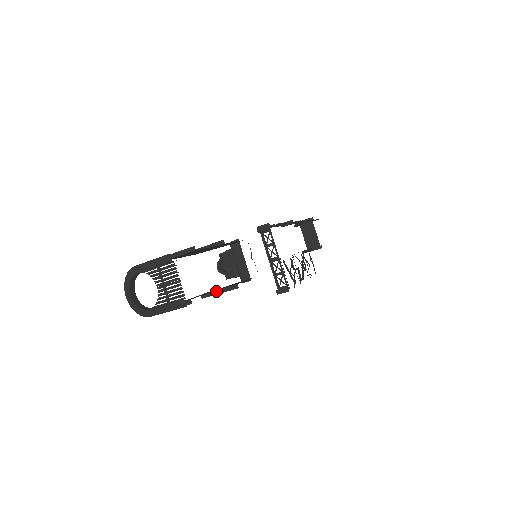
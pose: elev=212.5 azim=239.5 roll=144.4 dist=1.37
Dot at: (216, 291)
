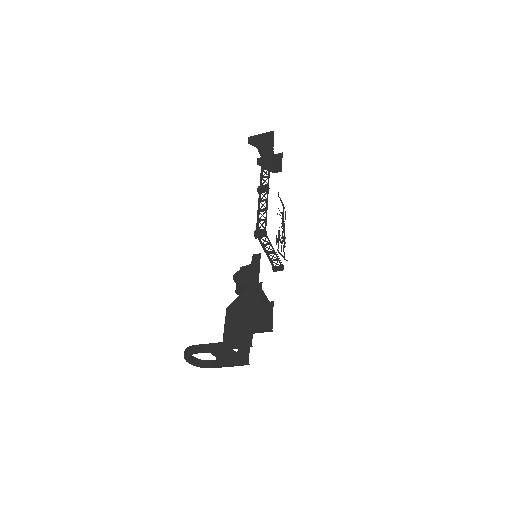
Dot at: (253, 332)
